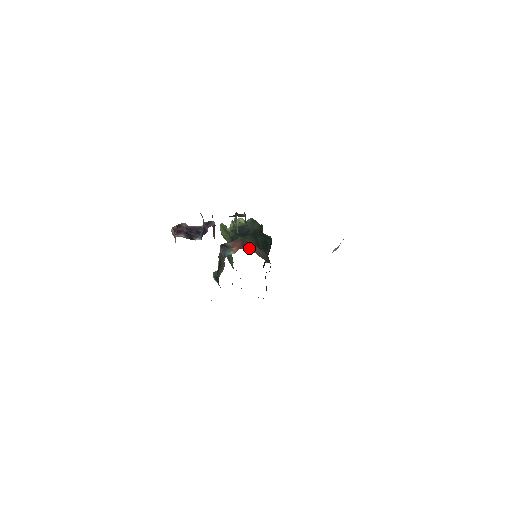
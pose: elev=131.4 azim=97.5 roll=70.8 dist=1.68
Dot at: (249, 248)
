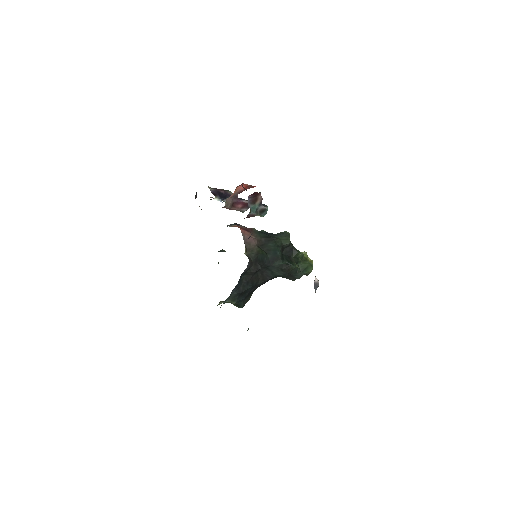
Dot at: (245, 233)
